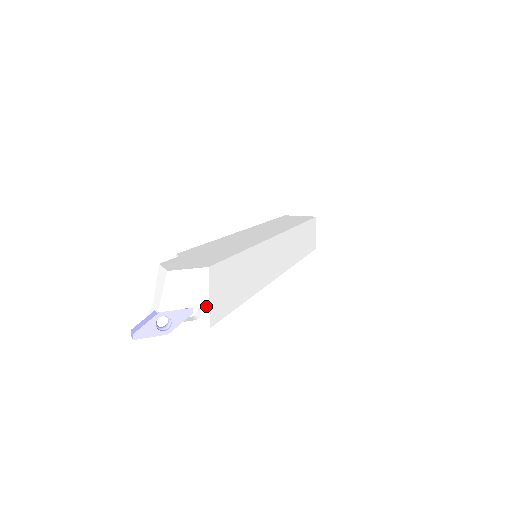
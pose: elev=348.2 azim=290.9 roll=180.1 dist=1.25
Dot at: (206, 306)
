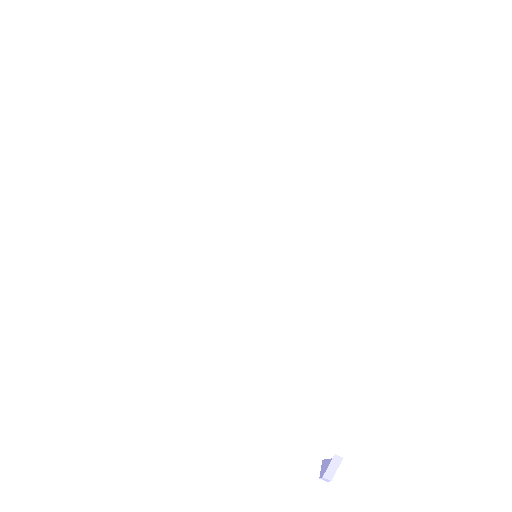
Dot at: occluded
